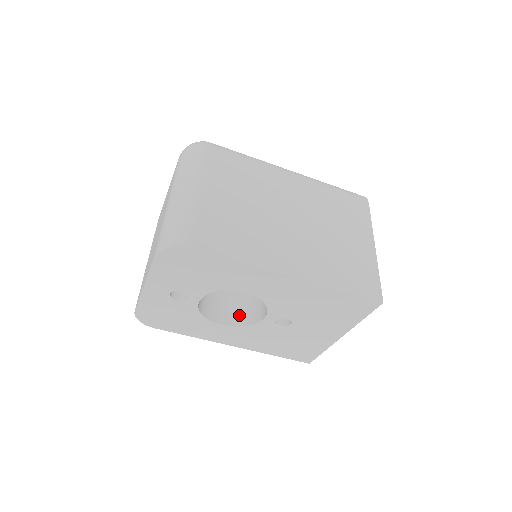
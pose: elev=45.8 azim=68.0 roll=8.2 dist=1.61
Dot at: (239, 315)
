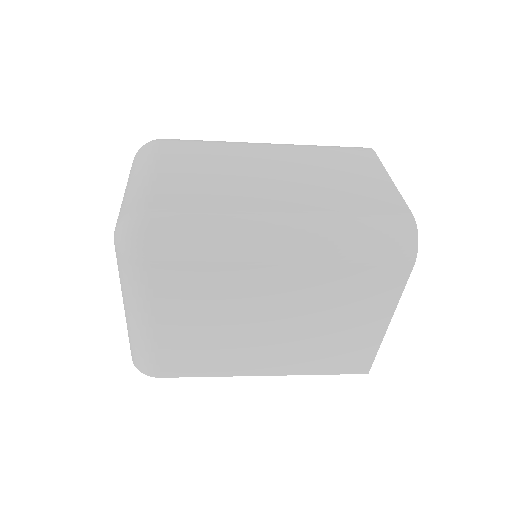
Dot at: occluded
